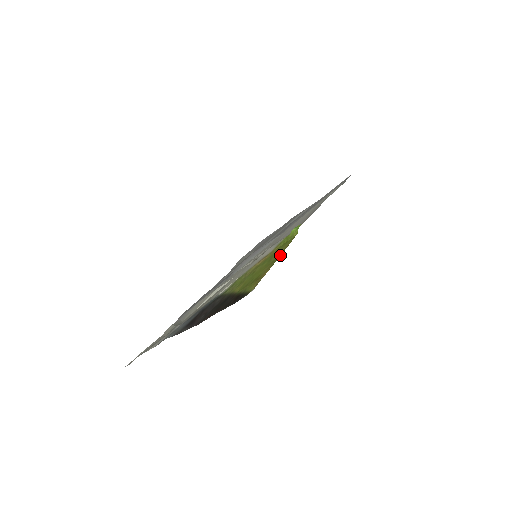
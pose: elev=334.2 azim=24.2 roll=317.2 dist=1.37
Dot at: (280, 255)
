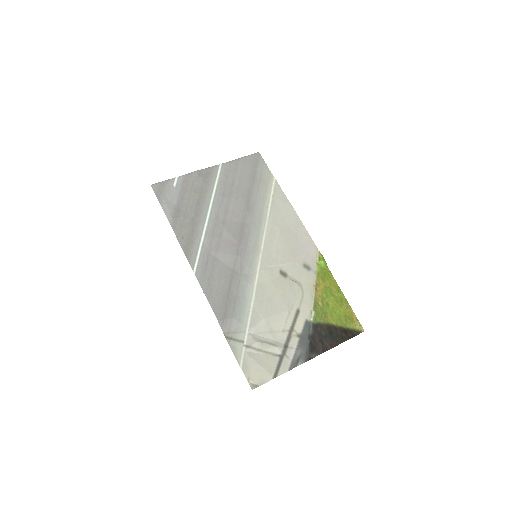
Dot at: occluded
